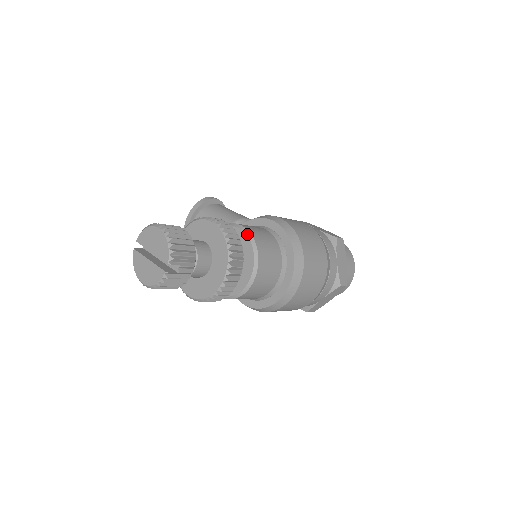
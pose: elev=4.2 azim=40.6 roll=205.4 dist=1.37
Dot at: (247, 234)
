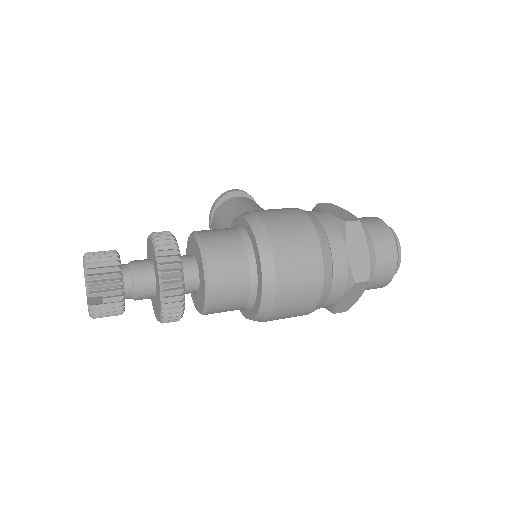
Dot at: (199, 244)
